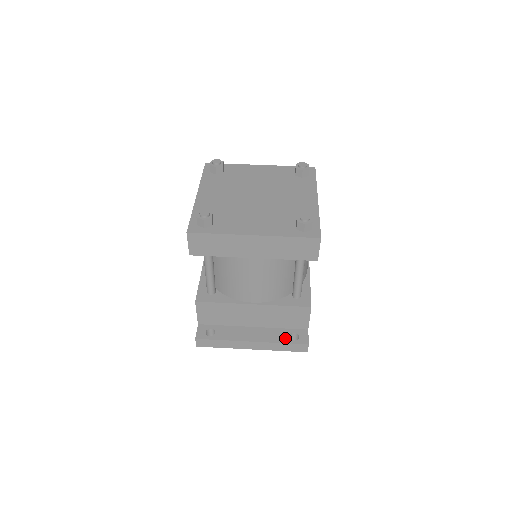
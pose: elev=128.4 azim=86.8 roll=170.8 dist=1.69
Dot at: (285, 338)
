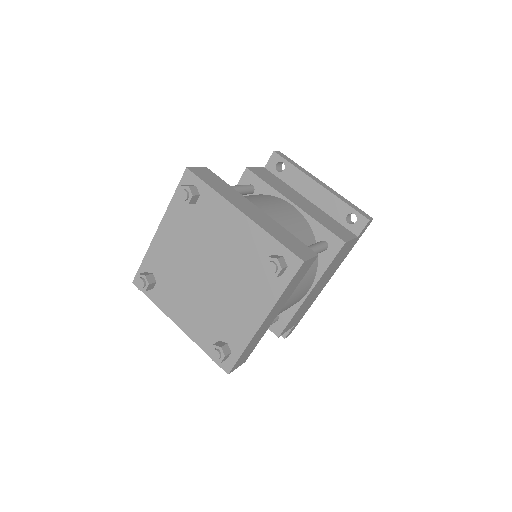
Dot at: occluded
